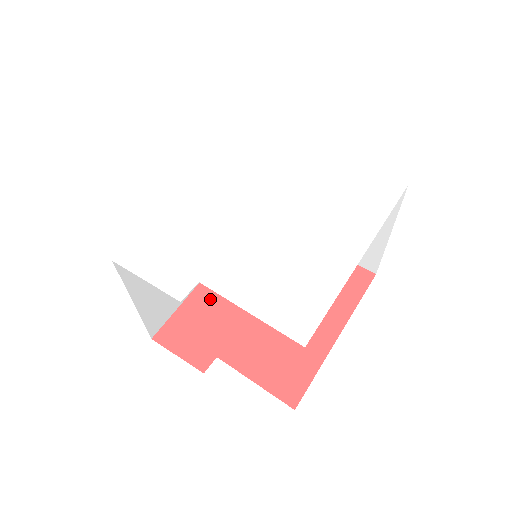
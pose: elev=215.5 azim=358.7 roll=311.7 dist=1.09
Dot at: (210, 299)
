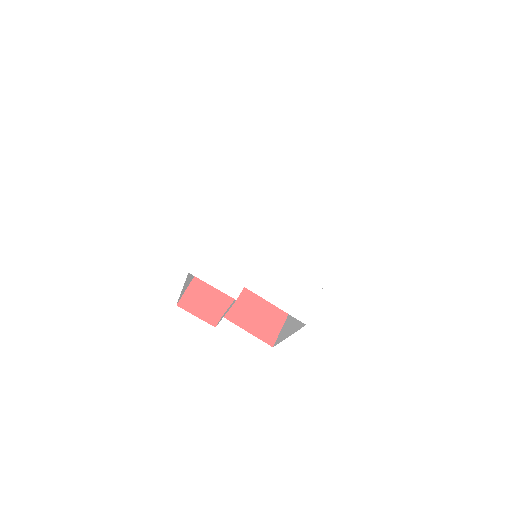
Dot at: occluded
